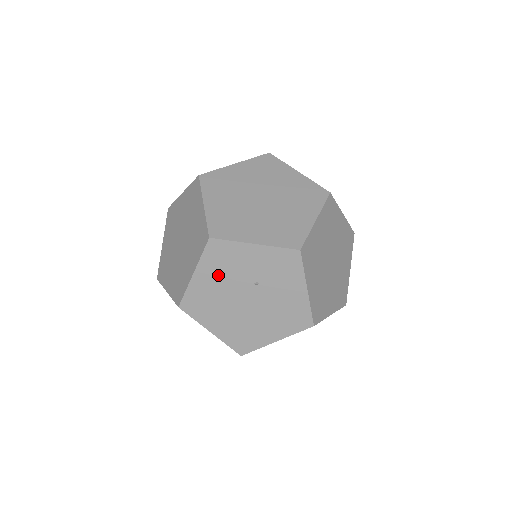
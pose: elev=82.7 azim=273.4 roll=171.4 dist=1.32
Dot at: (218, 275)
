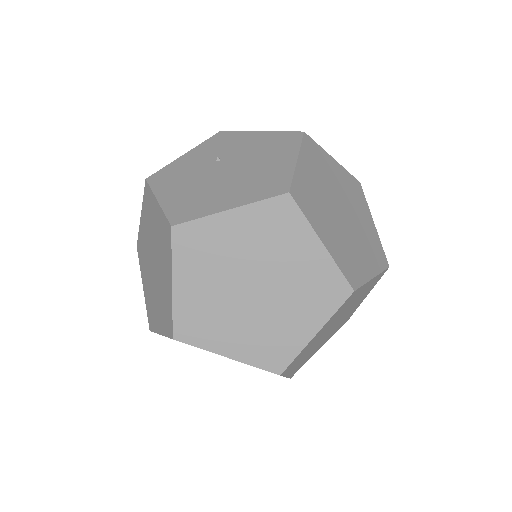
Dot at: (180, 183)
